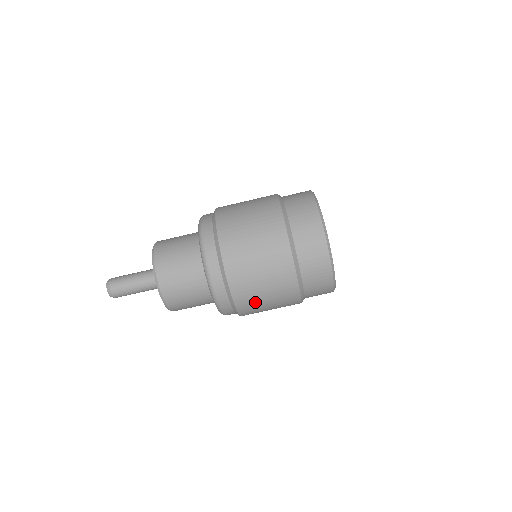
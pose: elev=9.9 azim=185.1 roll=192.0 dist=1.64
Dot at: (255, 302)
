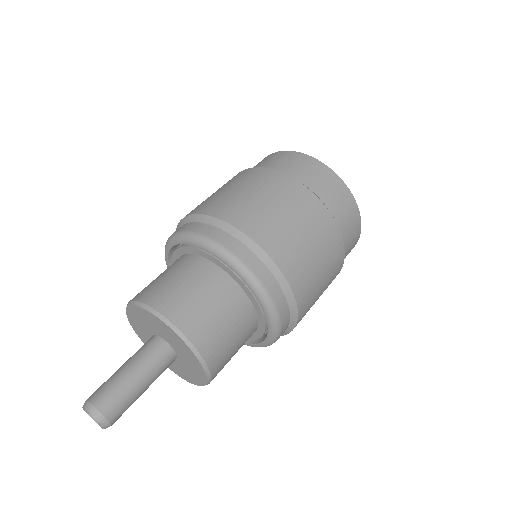
Dot at: occluded
